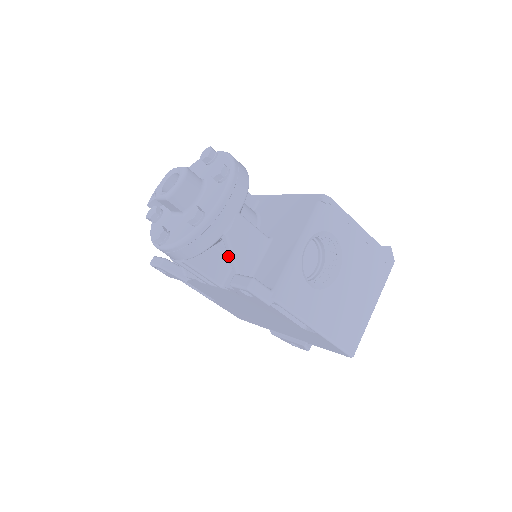
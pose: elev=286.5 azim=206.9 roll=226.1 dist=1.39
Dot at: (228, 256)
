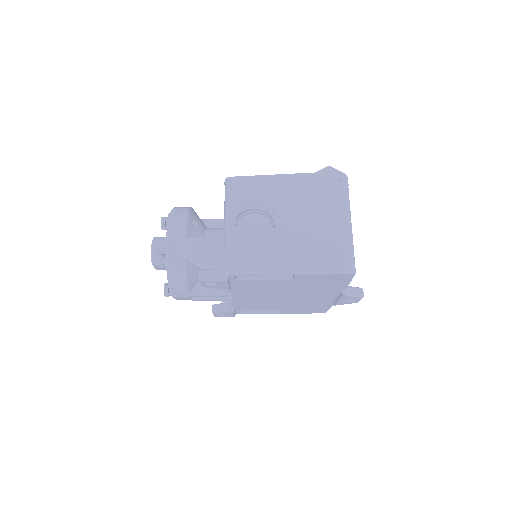
Dot at: occluded
